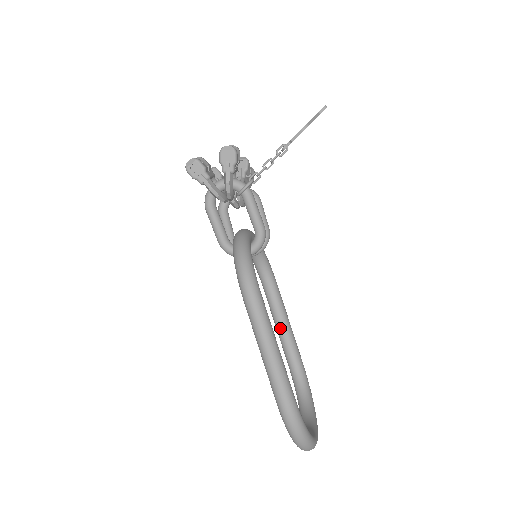
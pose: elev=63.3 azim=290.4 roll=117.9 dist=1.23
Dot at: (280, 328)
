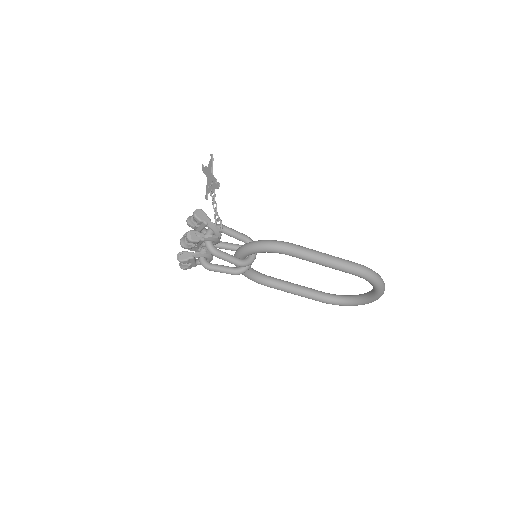
Dot at: (297, 289)
